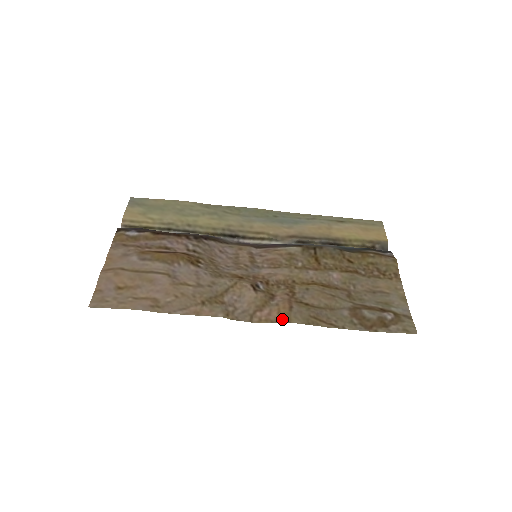
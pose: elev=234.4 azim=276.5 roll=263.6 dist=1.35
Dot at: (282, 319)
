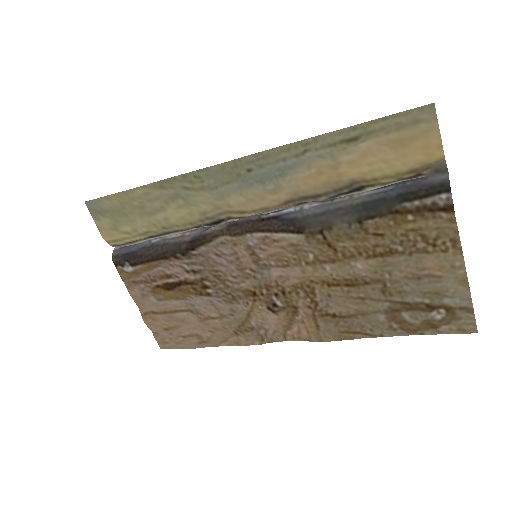
Dot at: (313, 339)
